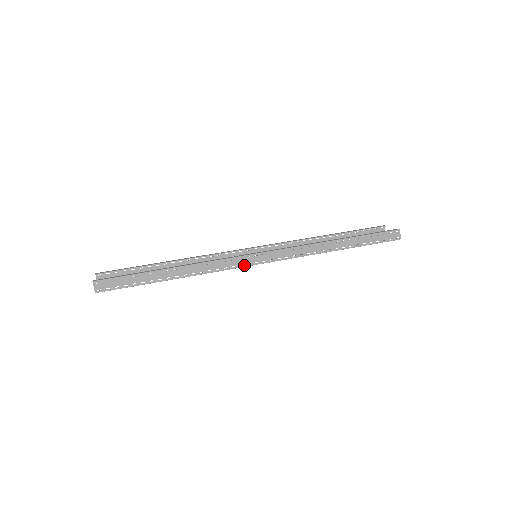
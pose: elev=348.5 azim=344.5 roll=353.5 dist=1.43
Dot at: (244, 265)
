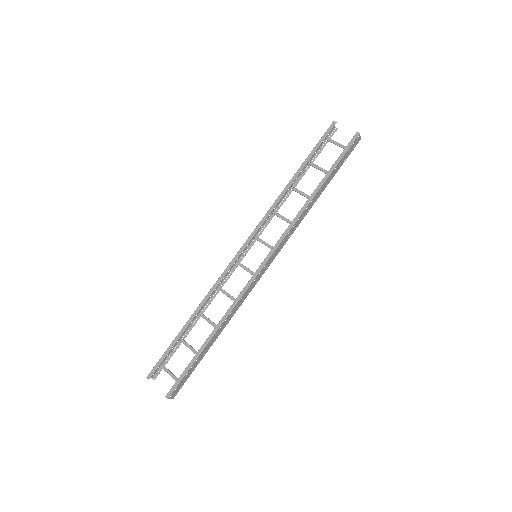
Dot at: (259, 279)
